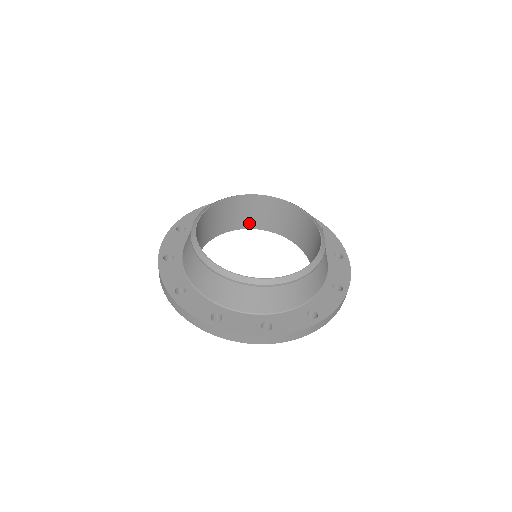
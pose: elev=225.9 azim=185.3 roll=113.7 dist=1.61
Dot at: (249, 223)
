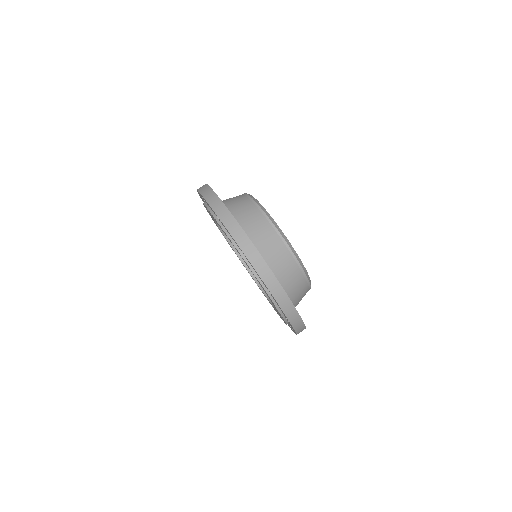
Dot at: occluded
